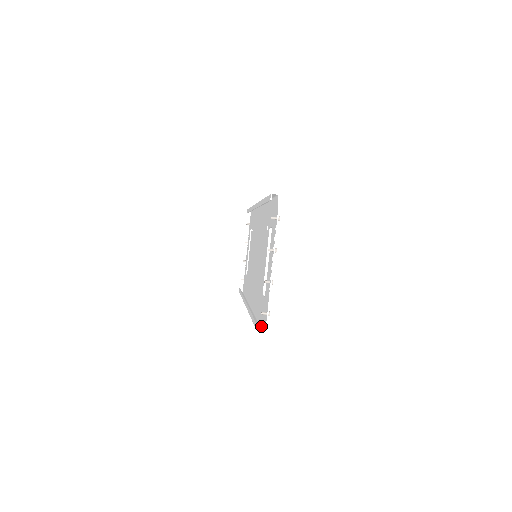
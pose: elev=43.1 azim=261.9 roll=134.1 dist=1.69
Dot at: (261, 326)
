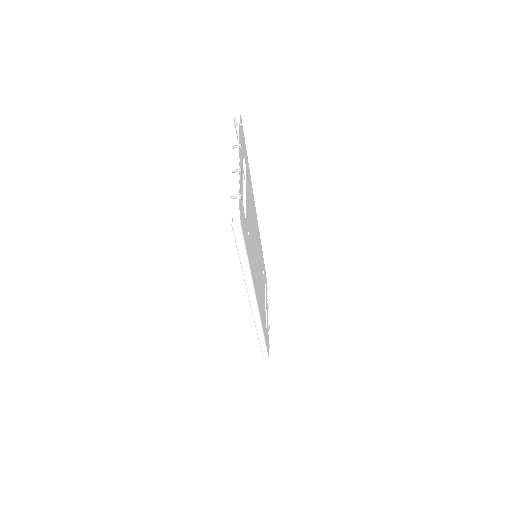
Dot at: (242, 237)
